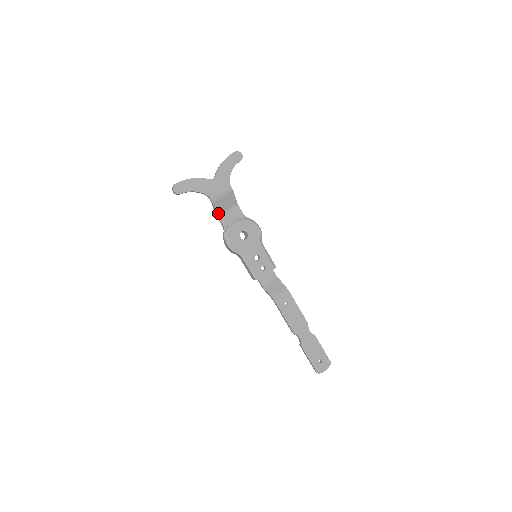
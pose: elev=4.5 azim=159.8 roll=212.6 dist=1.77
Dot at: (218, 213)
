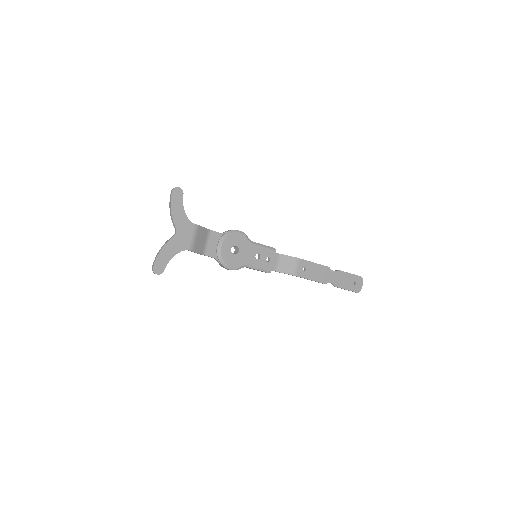
Dot at: (202, 253)
